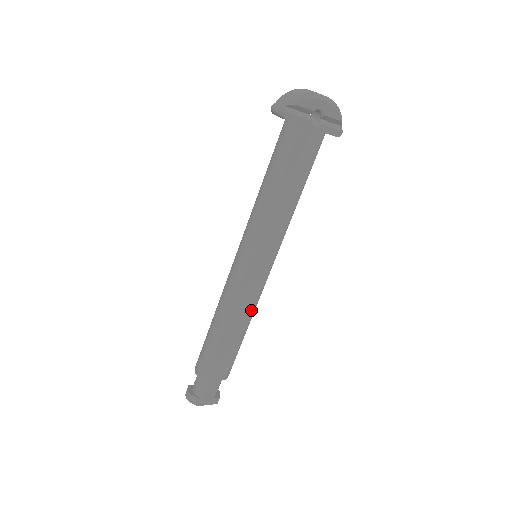
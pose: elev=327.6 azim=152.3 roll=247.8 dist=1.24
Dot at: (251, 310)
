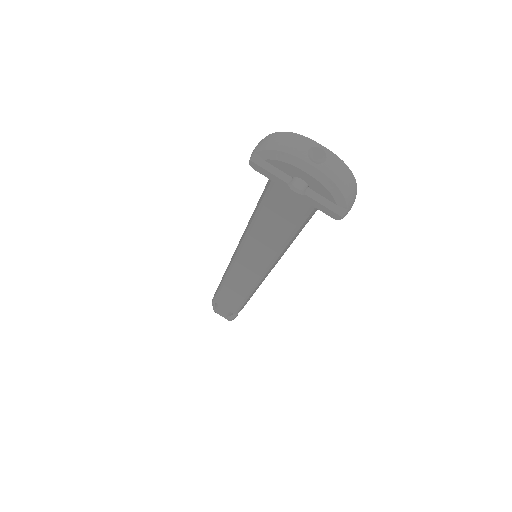
Dot at: (247, 290)
